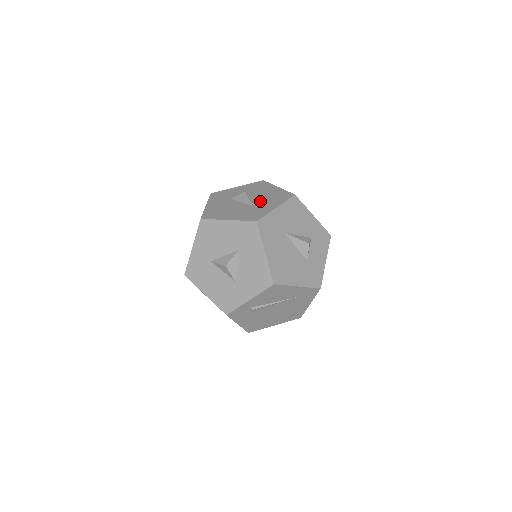
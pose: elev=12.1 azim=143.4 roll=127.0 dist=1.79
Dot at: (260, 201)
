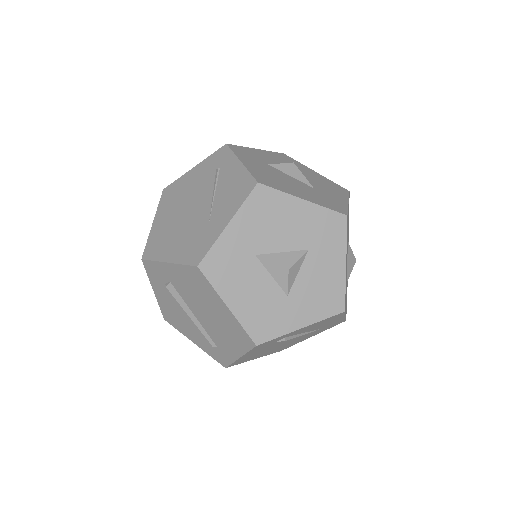
Dot at: (317, 184)
